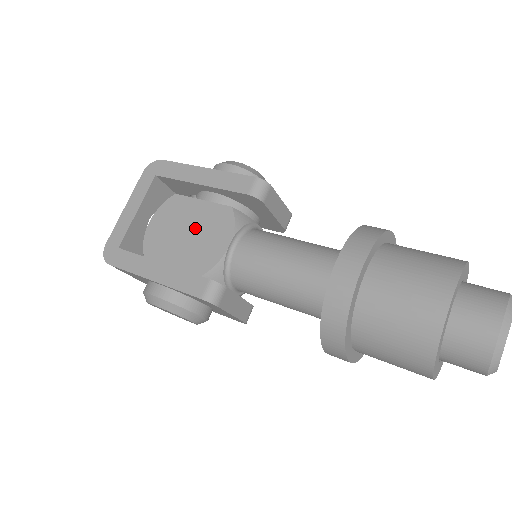
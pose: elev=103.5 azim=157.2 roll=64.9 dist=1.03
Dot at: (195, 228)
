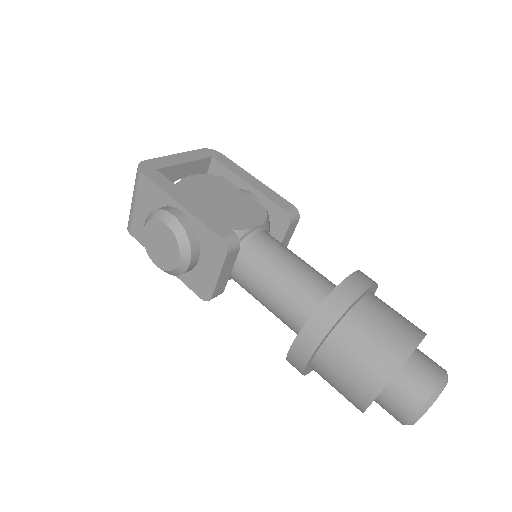
Dot at: (231, 202)
